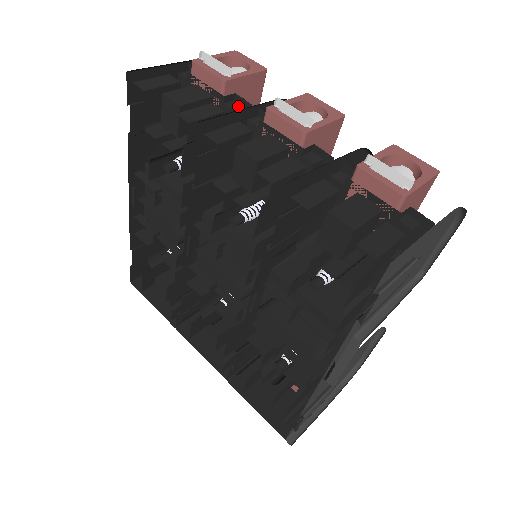
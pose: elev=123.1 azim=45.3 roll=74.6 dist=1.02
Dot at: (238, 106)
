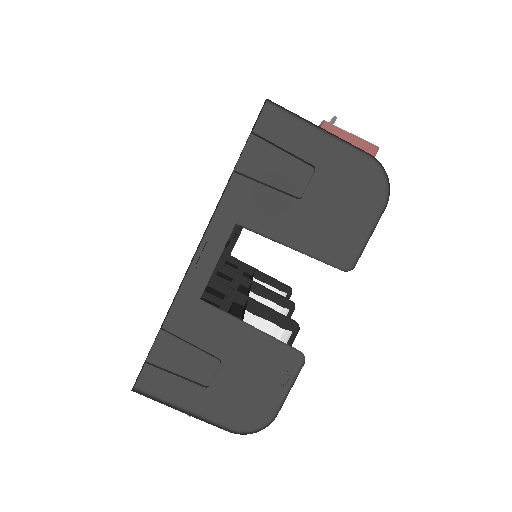
Dot at: occluded
